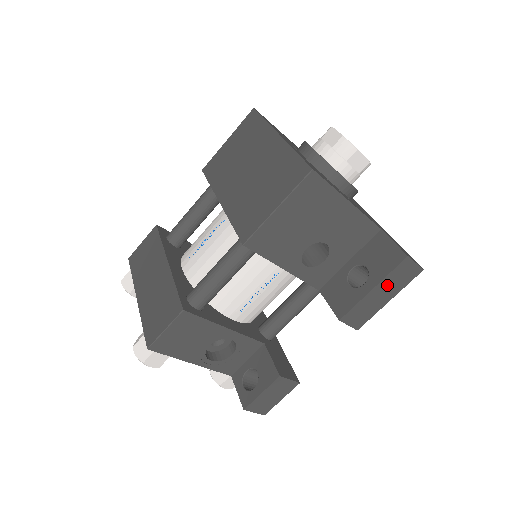
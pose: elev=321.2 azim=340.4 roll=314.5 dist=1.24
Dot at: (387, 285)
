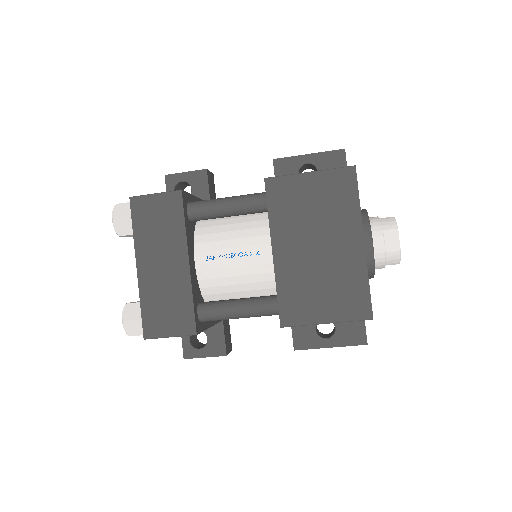
Dot at: occluded
